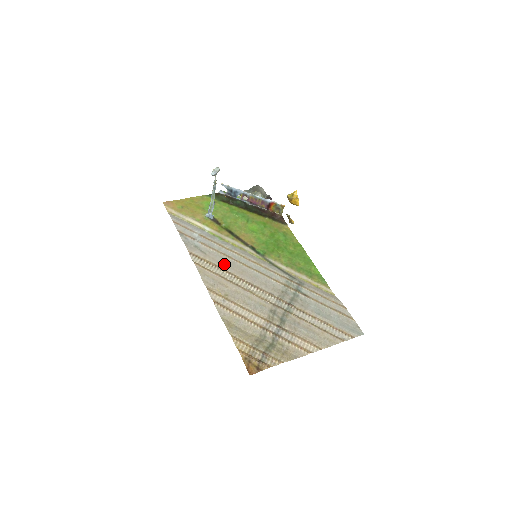
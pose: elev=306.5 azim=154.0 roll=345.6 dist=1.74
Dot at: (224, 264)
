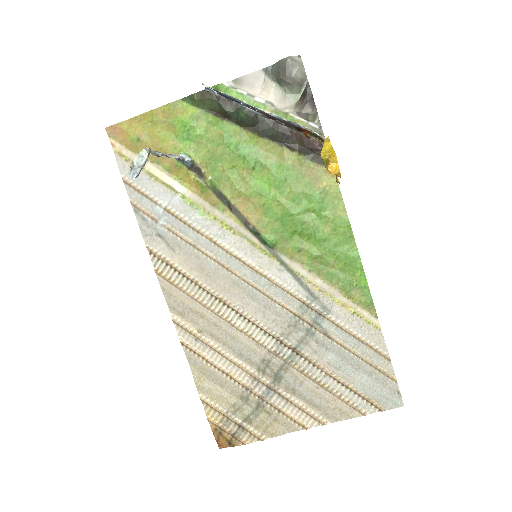
Dot at: (202, 272)
